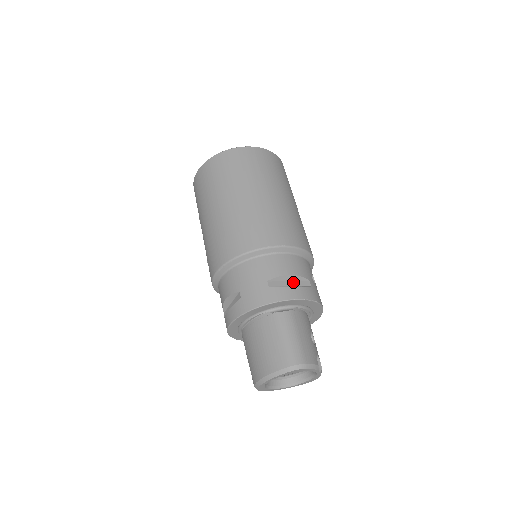
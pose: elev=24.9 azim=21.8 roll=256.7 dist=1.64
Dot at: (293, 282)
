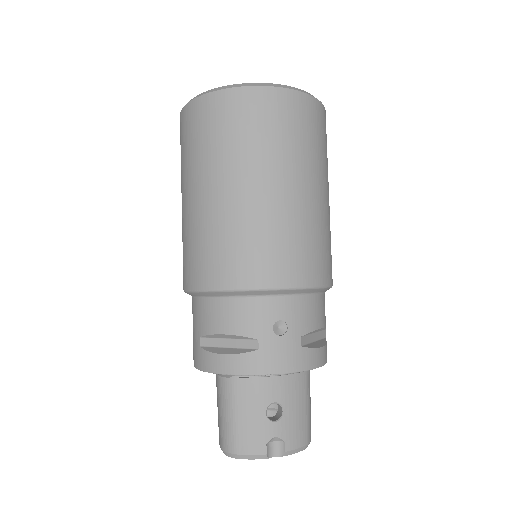
Dot at: (233, 340)
